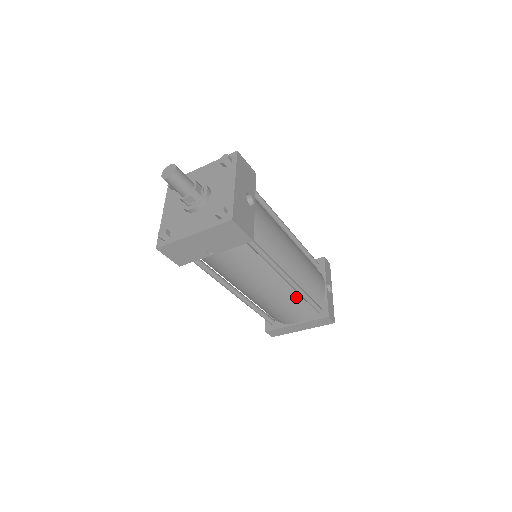
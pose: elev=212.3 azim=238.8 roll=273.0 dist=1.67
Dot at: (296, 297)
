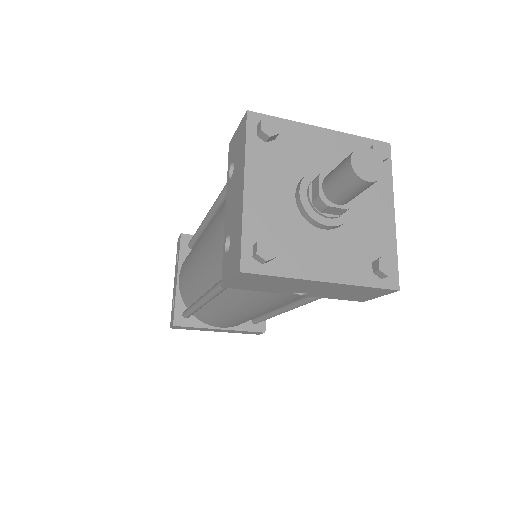
Dot at: occluded
